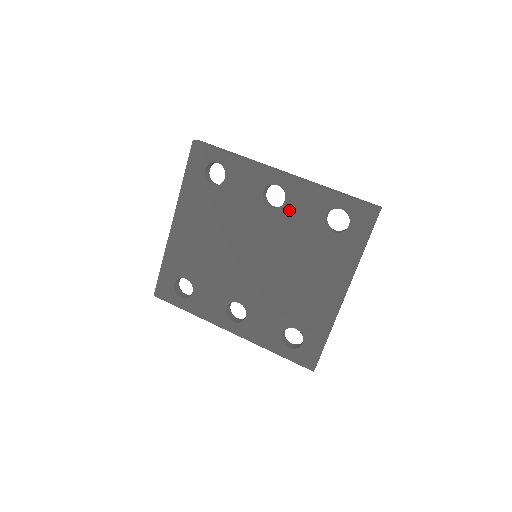
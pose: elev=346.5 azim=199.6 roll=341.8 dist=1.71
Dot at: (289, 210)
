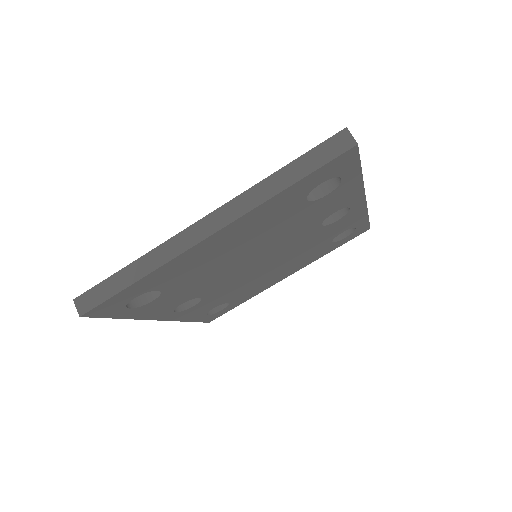
Dot at: (331, 227)
